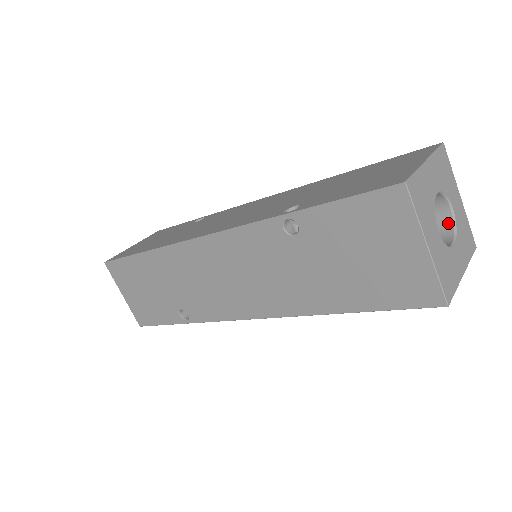
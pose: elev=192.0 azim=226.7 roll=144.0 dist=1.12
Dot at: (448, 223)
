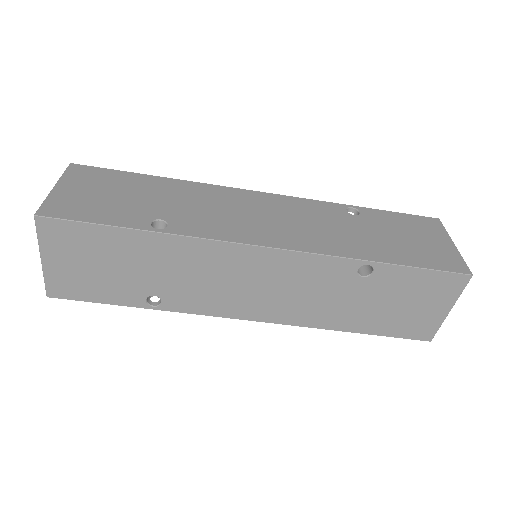
Dot at: occluded
